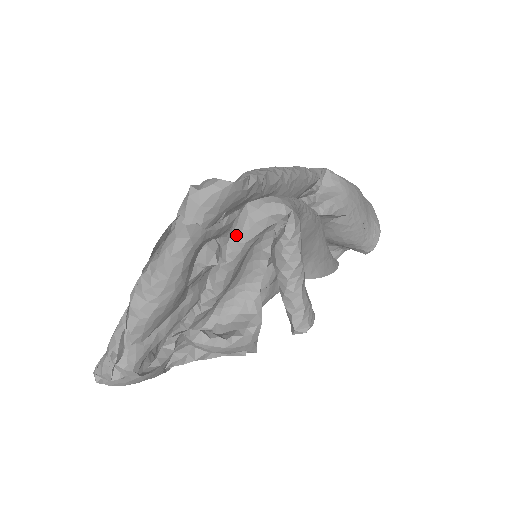
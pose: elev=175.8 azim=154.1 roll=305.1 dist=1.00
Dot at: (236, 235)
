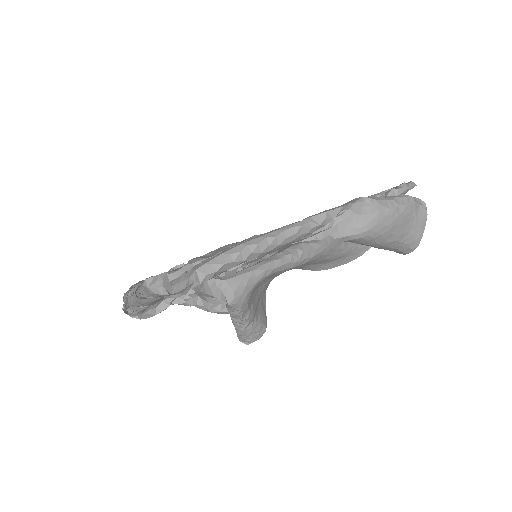
Dot at: (198, 288)
